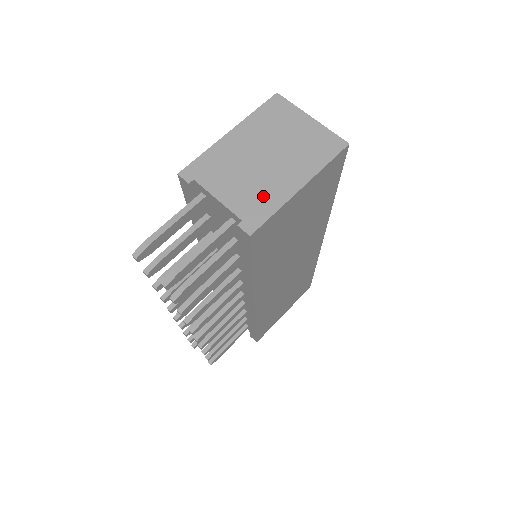
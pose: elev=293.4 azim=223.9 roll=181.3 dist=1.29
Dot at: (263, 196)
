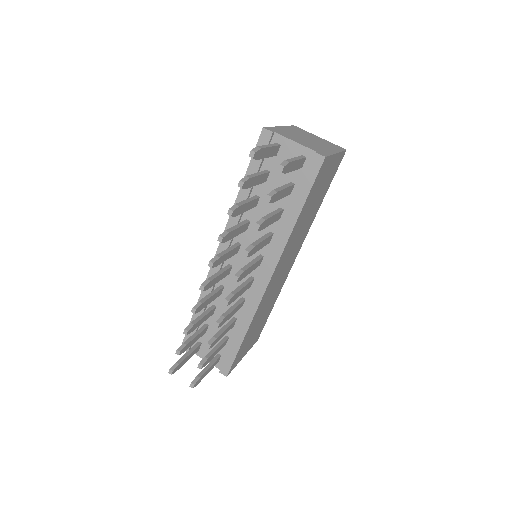
Dot at: (319, 149)
